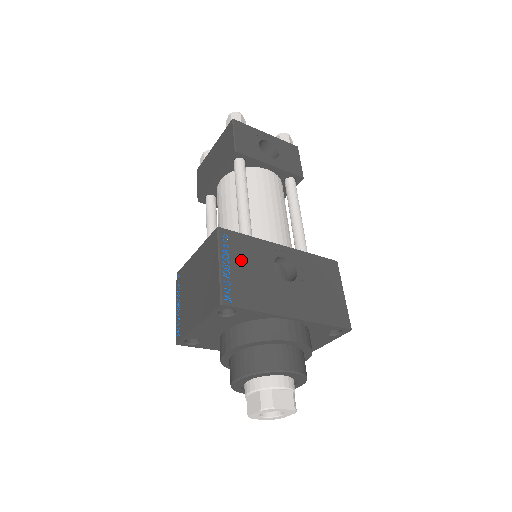
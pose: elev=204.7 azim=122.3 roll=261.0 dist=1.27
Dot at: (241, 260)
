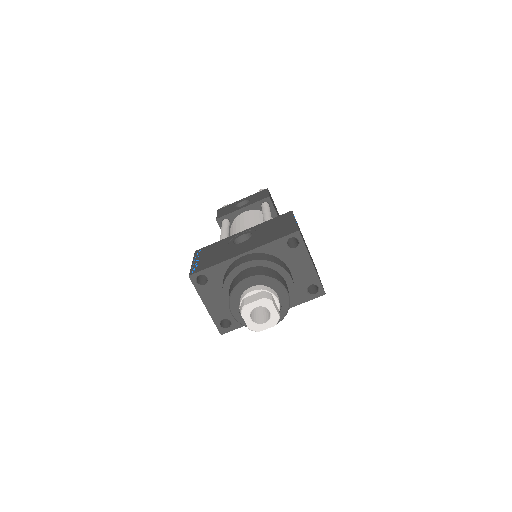
Dot at: (208, 254)
